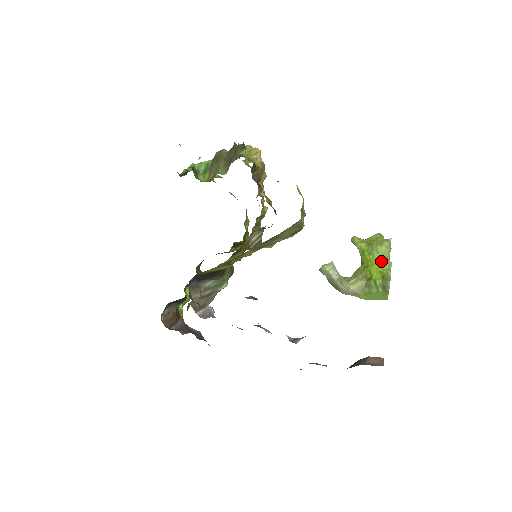
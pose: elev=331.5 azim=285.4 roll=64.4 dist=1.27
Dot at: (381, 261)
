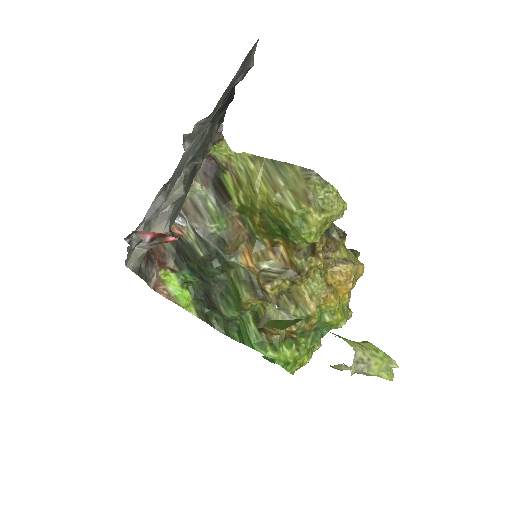
Dot at: occluded
